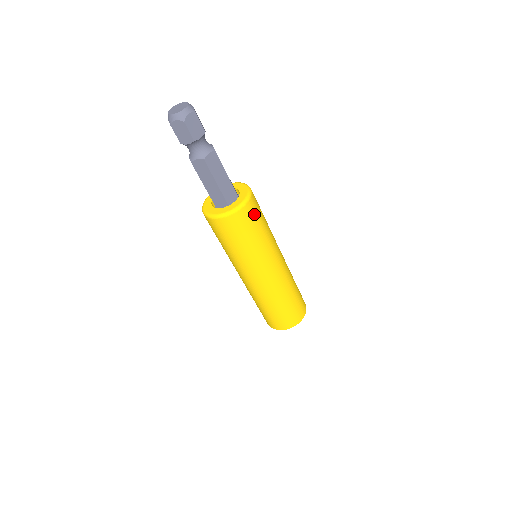
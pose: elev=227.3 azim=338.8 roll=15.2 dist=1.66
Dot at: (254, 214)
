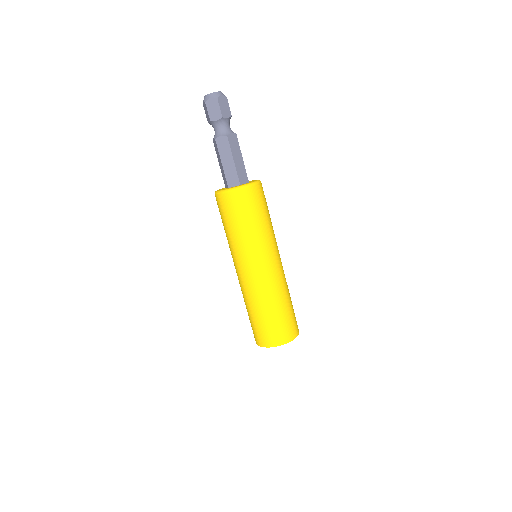
Dot at: (262, 198)
